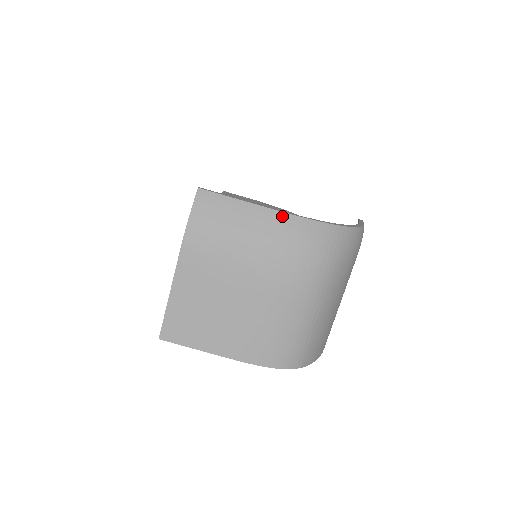
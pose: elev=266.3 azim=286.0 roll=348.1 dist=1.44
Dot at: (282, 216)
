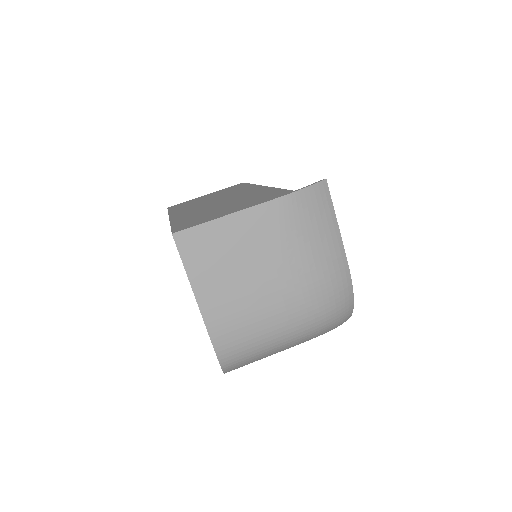
Dot at: (345, 260)
